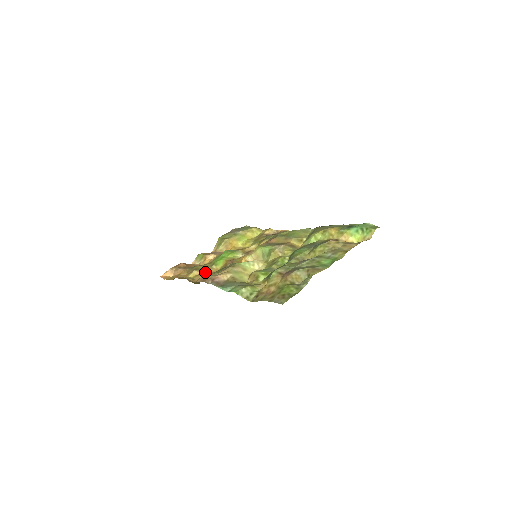
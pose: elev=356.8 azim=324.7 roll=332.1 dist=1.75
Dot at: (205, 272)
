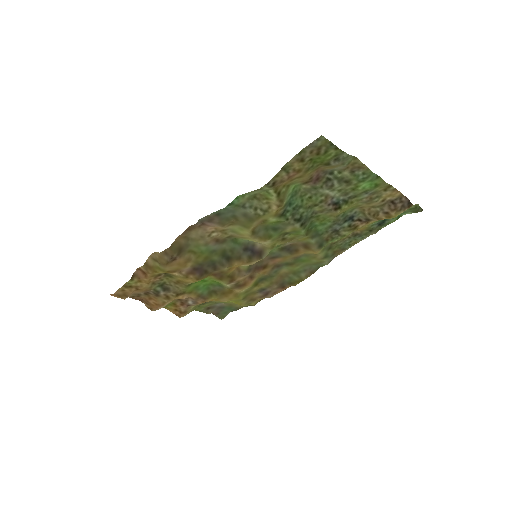
Dot at: (179, 276)
